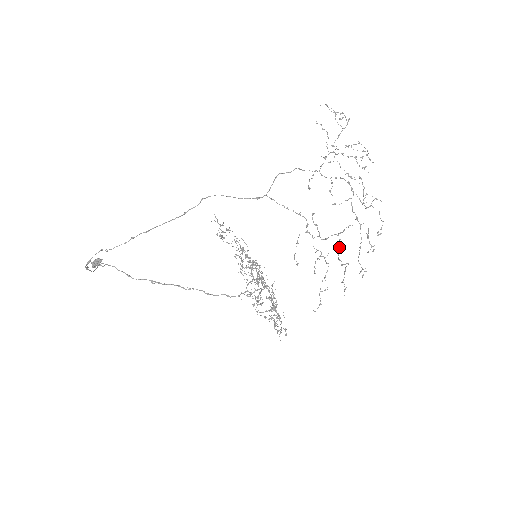
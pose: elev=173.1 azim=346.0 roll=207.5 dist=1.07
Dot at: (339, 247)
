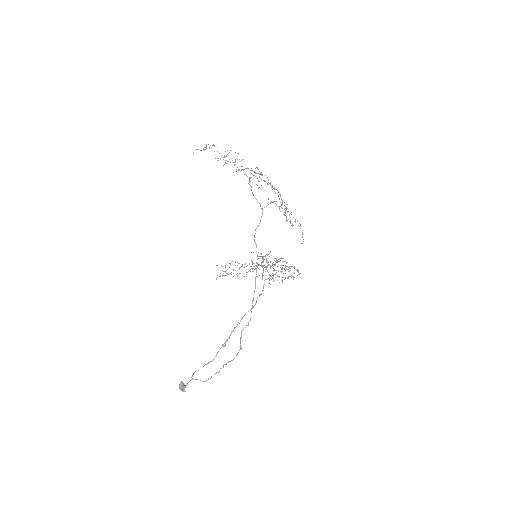
Dot at: occluded
